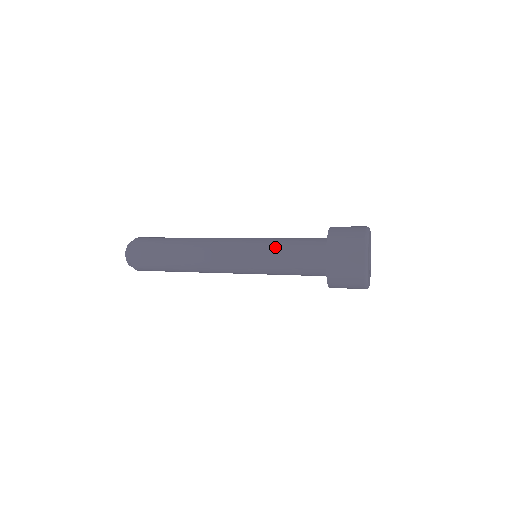
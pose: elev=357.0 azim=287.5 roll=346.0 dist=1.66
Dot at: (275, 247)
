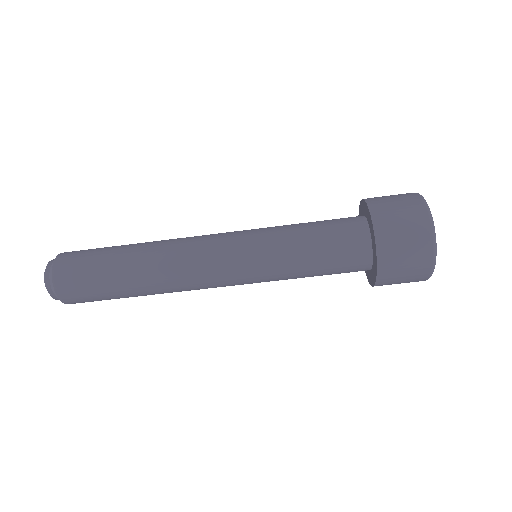
Dot at: (289, 233)
